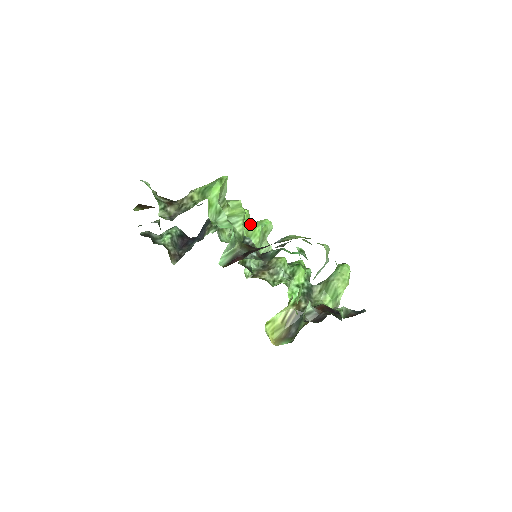
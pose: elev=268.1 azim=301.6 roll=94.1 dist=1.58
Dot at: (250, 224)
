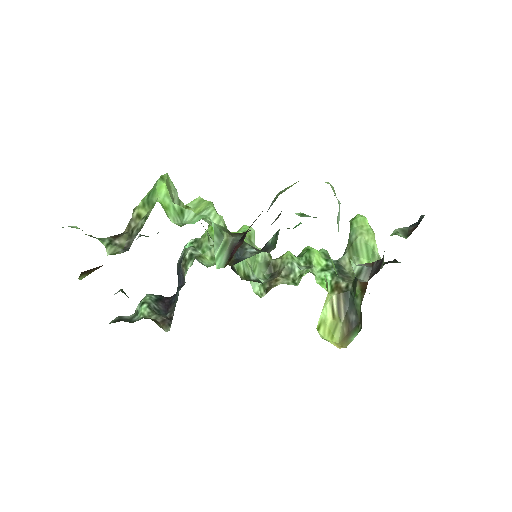
Dot at: occluded
